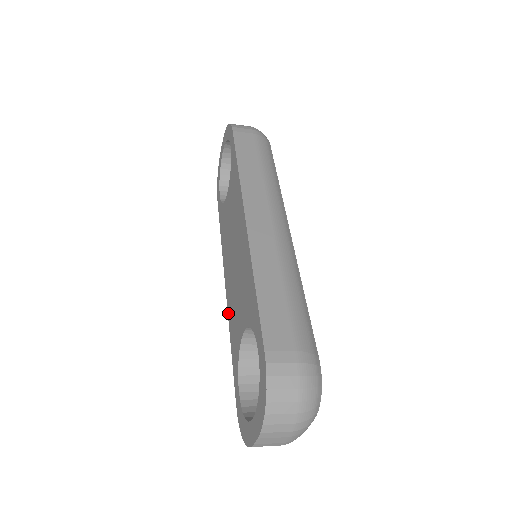
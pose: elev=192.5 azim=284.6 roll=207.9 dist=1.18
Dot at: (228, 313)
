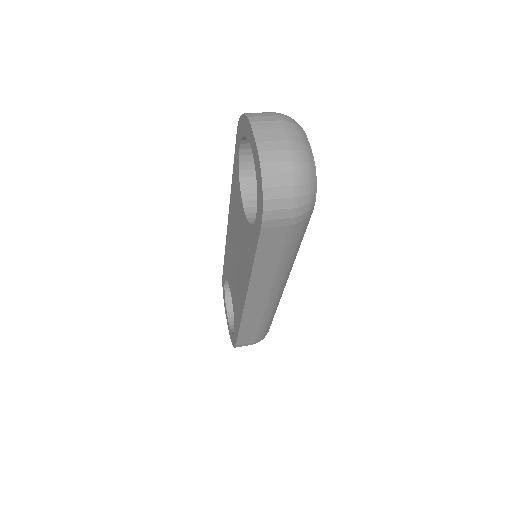
Dot at: (226, 239)
